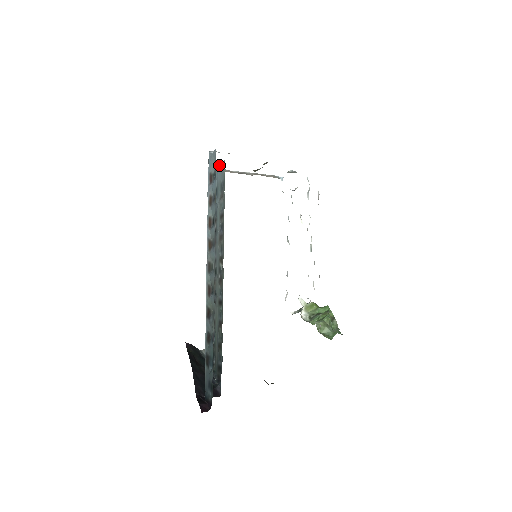
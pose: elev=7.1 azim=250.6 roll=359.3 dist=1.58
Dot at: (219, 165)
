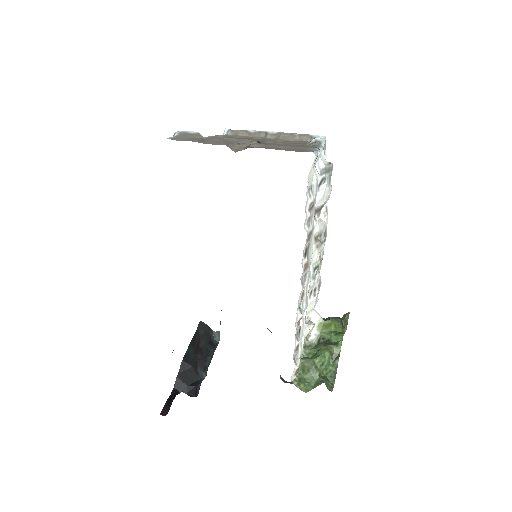
Dot at: occluded
